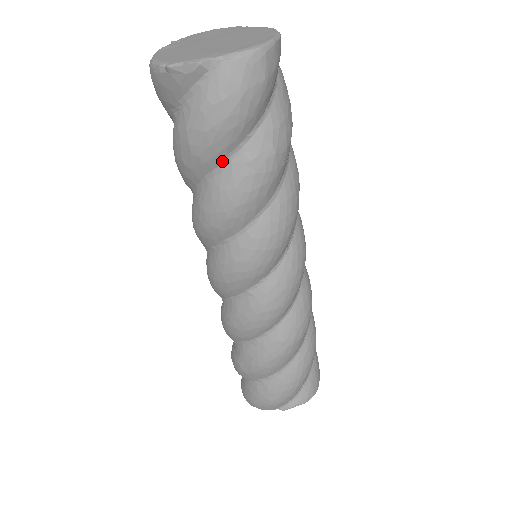
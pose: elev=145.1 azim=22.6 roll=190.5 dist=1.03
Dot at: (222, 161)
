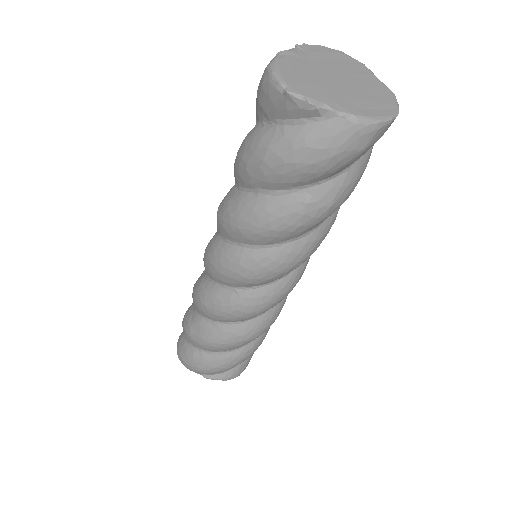
Dot at: (282, 188)
